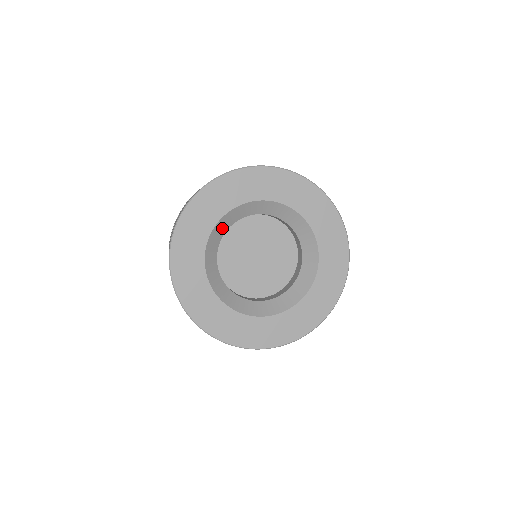
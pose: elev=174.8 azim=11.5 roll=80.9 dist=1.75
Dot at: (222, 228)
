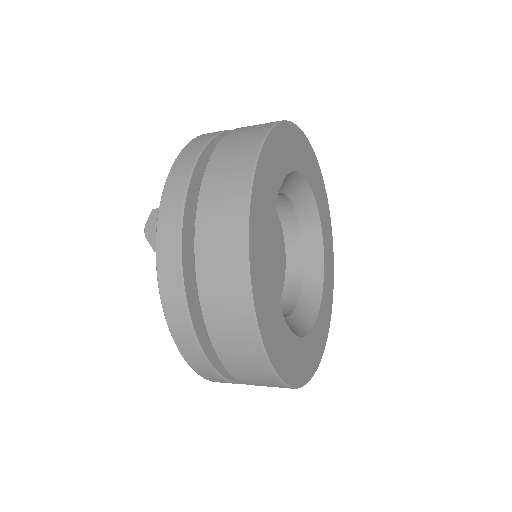
Dot at: occluded
